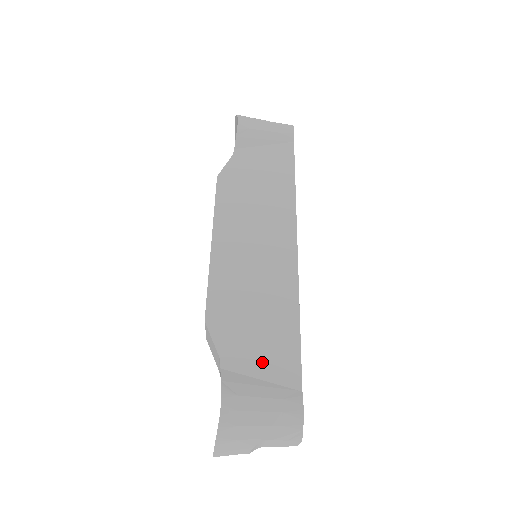
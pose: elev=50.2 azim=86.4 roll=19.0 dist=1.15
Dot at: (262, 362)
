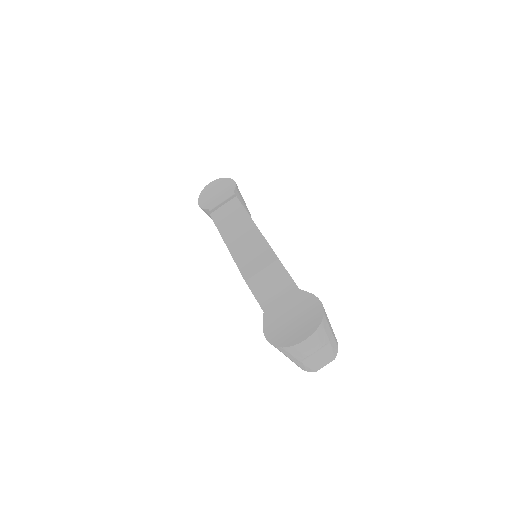
Dot at: occluded
